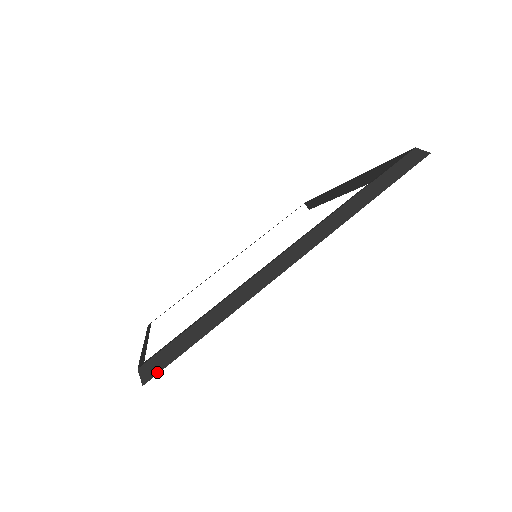
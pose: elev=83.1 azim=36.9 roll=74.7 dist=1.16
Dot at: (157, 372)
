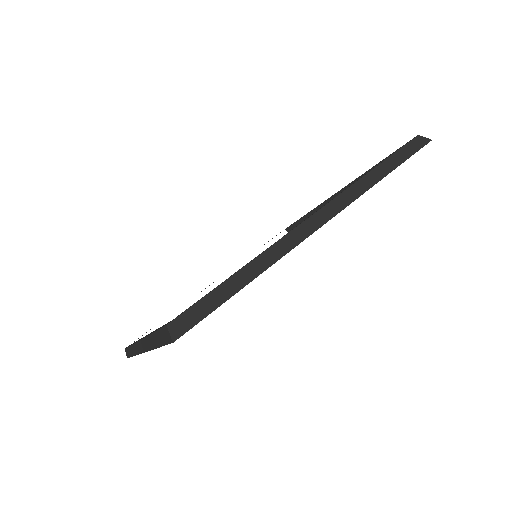
Dot at: (189, 328)
